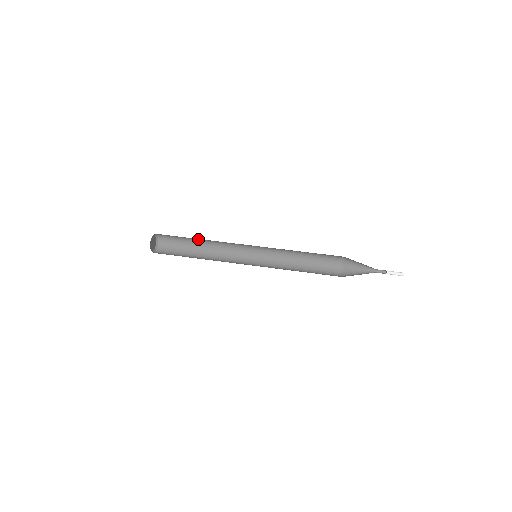
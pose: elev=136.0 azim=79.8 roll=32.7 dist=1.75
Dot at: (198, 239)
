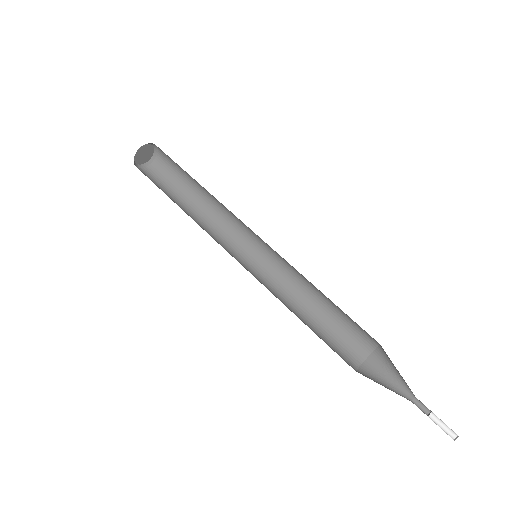
Dot at: (201, 186)
